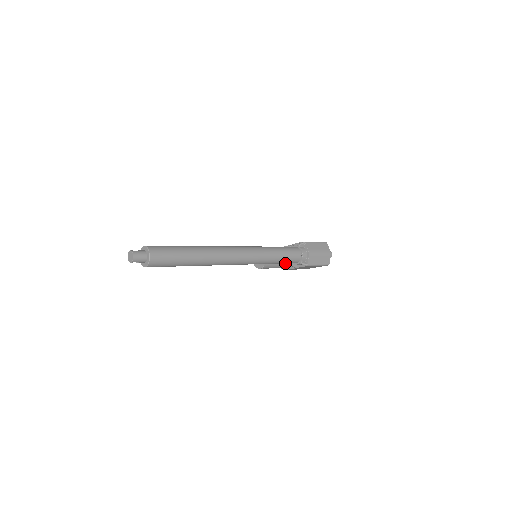
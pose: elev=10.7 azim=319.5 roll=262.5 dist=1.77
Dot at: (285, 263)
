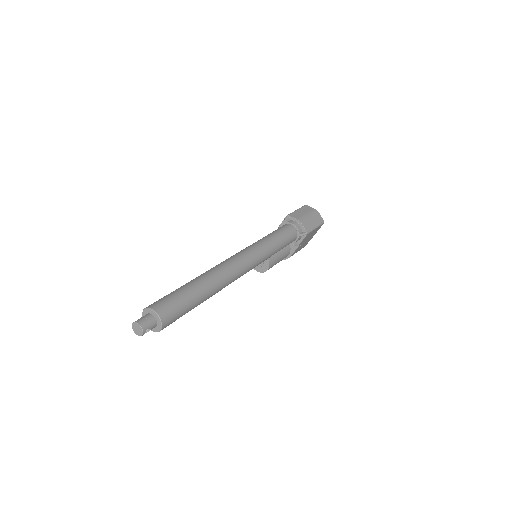
Dot at: (285, 250)
